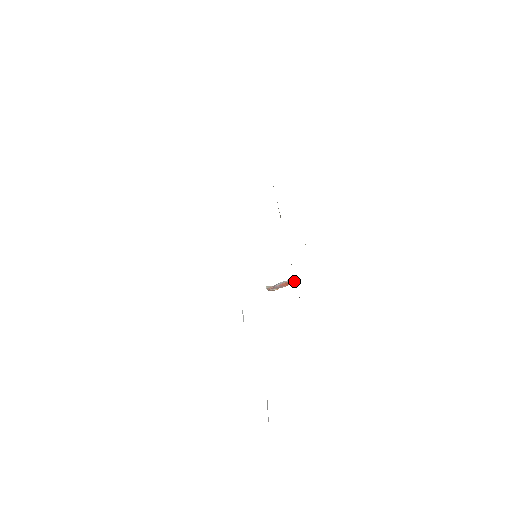
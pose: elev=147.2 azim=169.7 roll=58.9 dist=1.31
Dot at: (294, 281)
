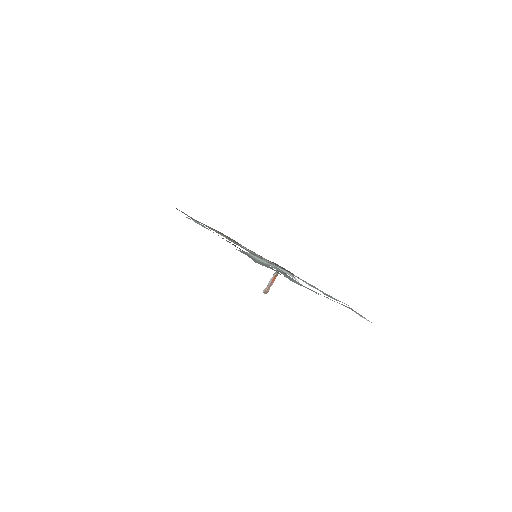
Dot at: (277, 273)
